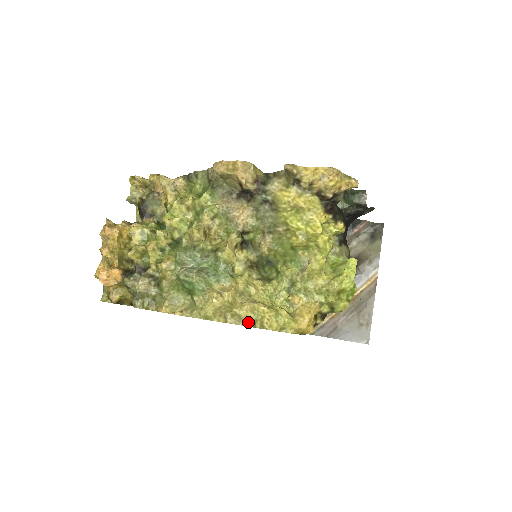
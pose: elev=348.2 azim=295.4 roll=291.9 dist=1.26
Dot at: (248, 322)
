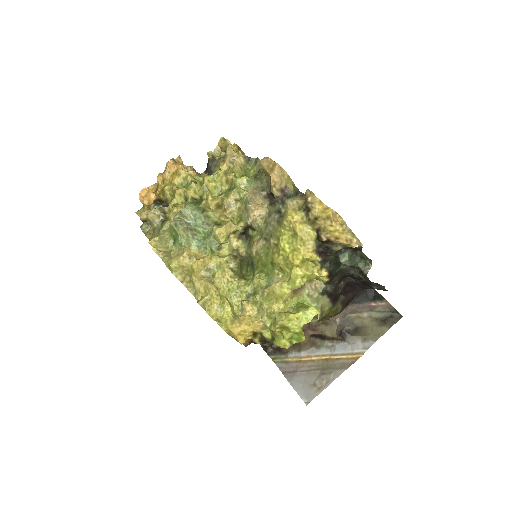
Dot at: (197, 295)
